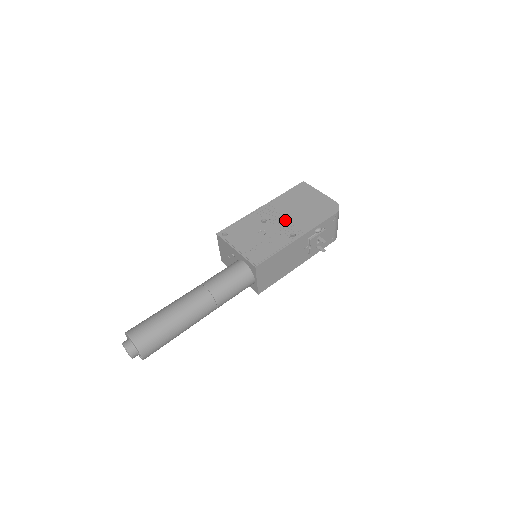
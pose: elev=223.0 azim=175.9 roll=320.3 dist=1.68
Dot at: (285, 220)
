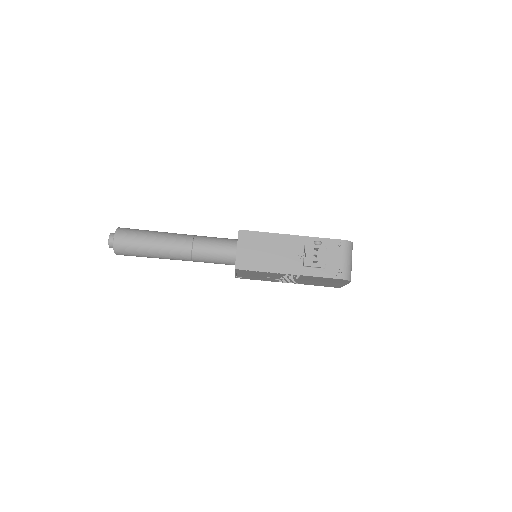
Dot at: occluded
